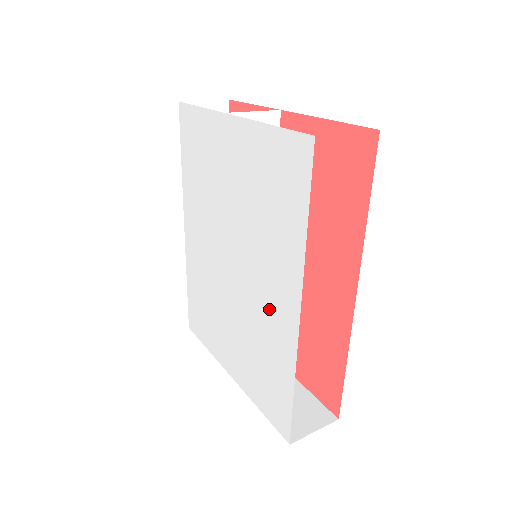
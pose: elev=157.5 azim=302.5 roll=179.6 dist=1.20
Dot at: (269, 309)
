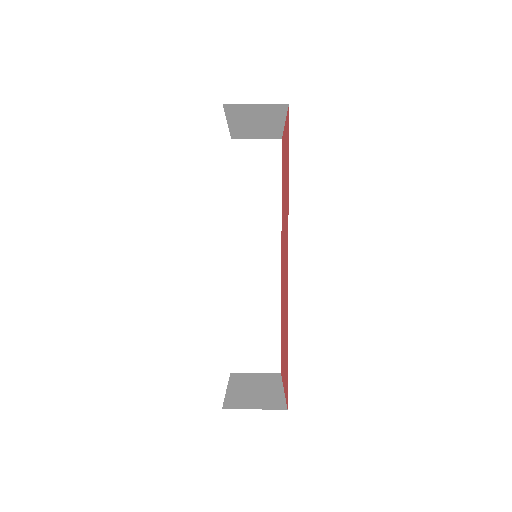
Dot at: occluded
